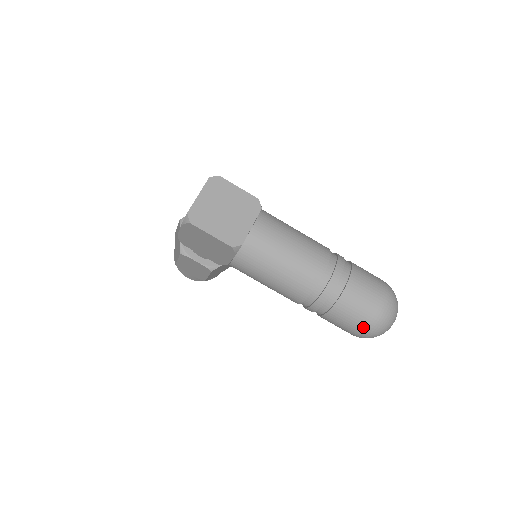
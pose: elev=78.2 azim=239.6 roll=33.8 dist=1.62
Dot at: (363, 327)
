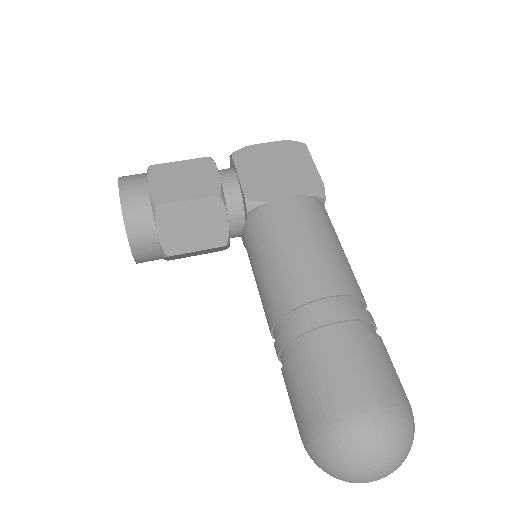
Dot at: (393, 396)
